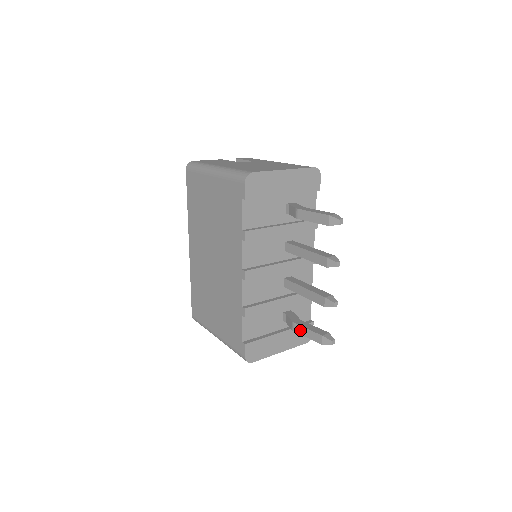
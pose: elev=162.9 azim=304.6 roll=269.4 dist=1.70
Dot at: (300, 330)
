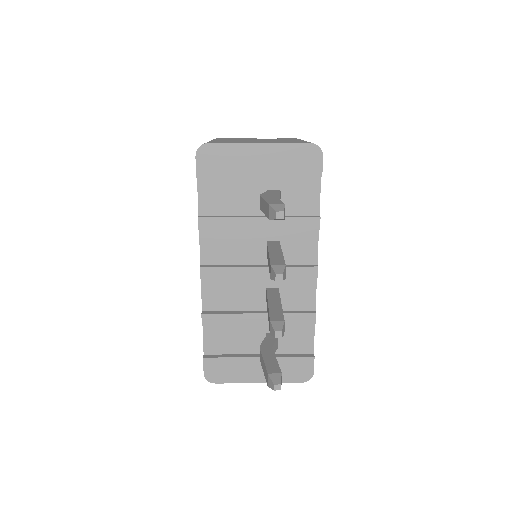
Dot at: (261, 359)
